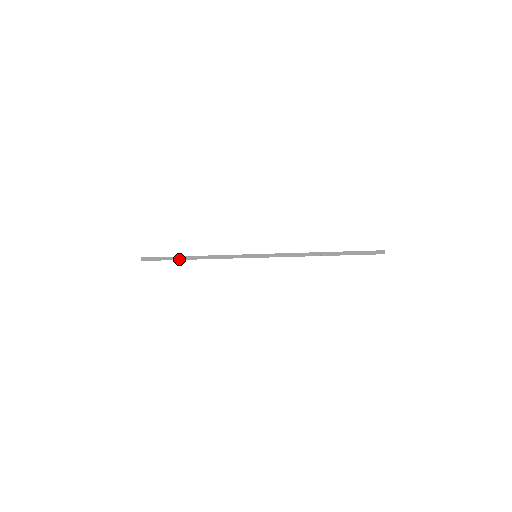
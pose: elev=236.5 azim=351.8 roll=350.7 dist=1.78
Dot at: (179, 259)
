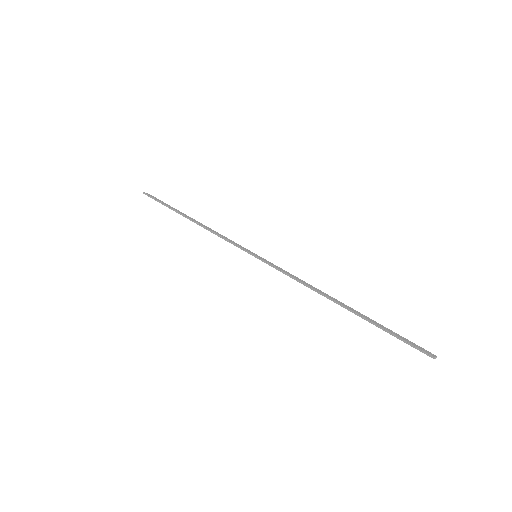
Dot at: (178, 212)
